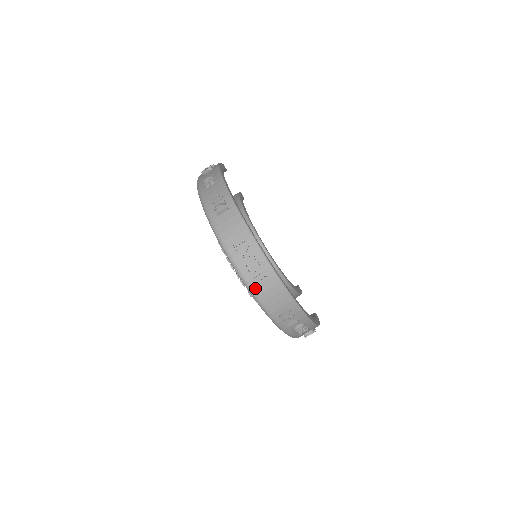
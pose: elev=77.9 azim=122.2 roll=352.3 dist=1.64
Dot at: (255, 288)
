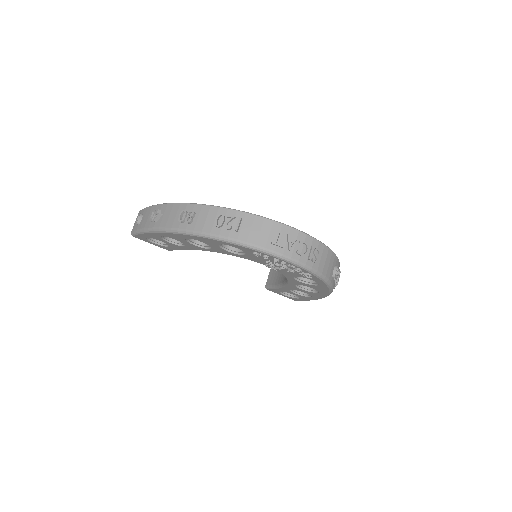
Dot at: (313, 265)
